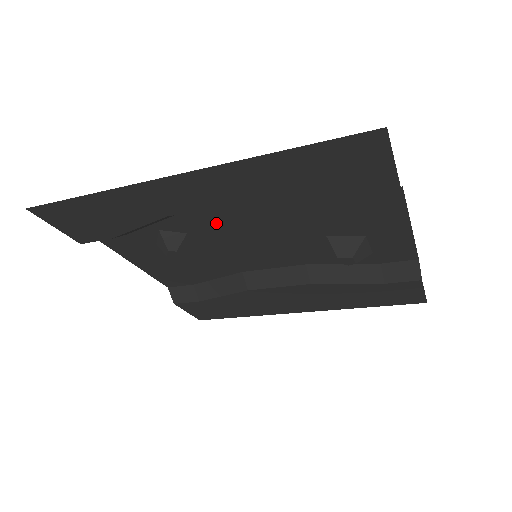
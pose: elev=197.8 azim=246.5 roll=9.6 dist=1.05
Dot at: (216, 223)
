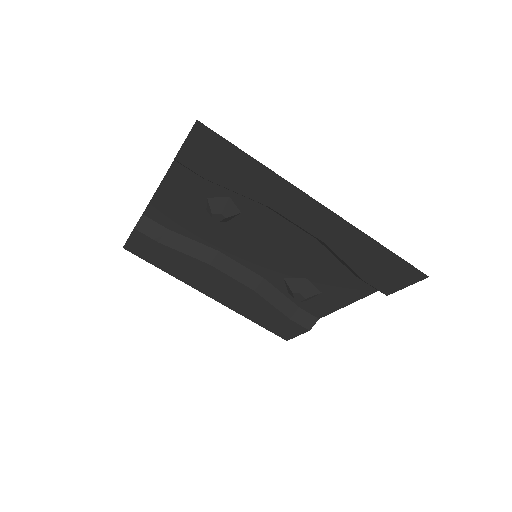
Dot at: (270, 225)
